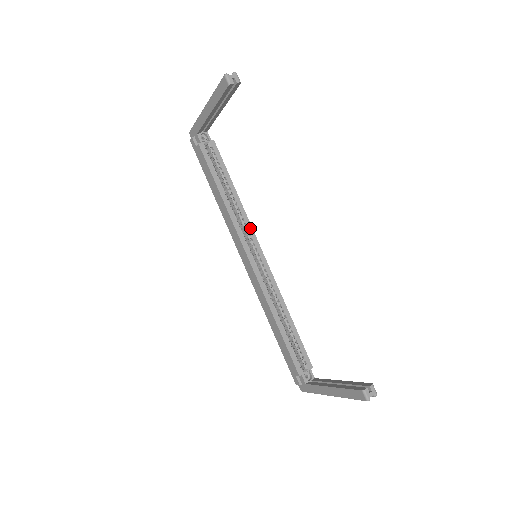
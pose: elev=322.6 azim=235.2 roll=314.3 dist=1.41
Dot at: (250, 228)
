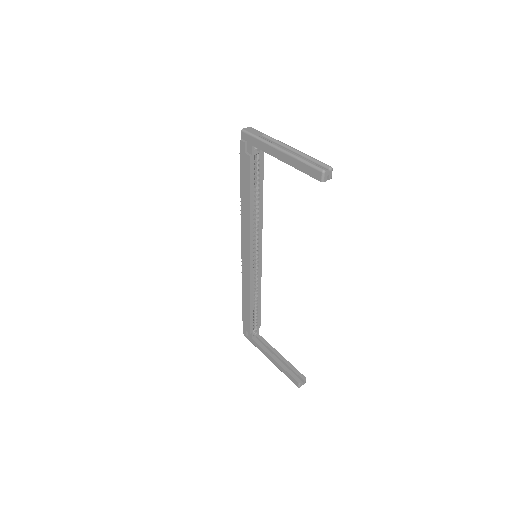
Dot at: (261, 233)
